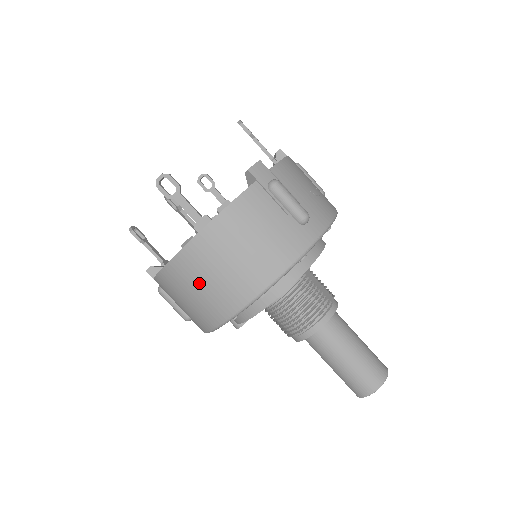
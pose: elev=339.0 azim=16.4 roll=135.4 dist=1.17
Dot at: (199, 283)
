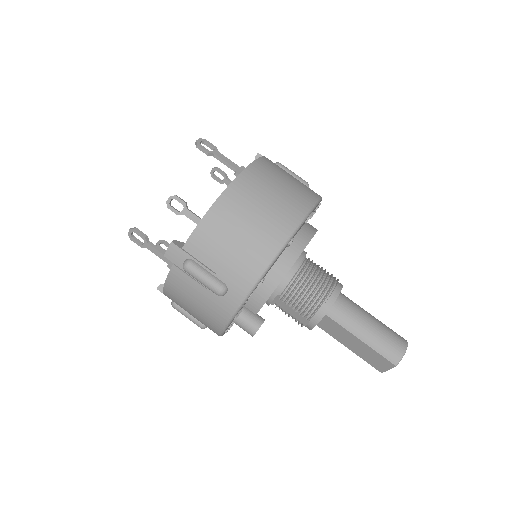
Dot at: (257, 205)
